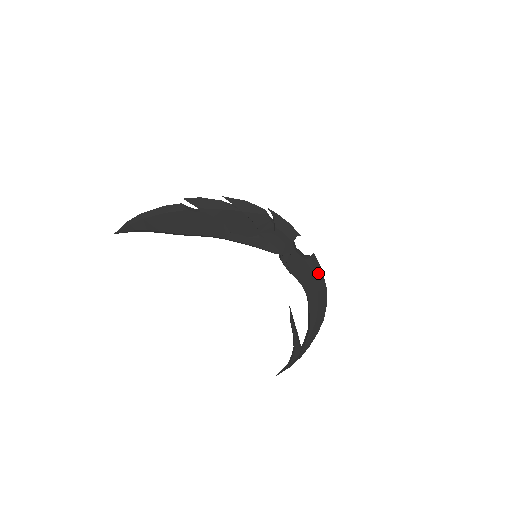
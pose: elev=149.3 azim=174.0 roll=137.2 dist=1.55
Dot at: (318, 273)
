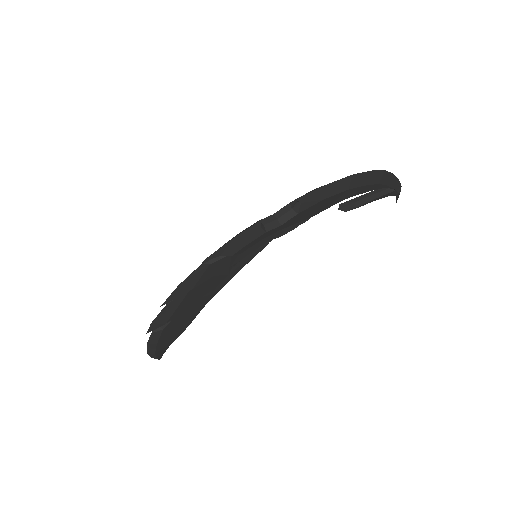
Dot at: (326, 192)
